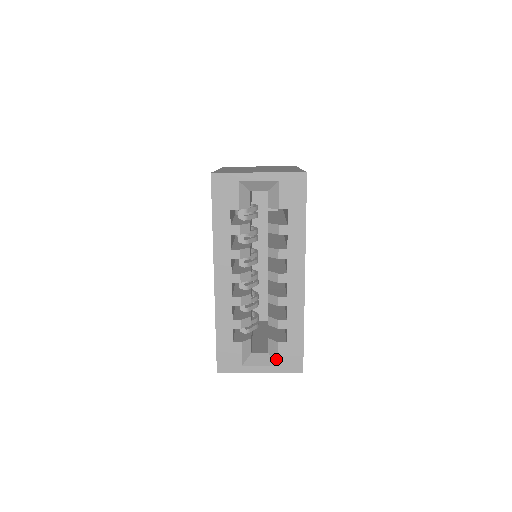
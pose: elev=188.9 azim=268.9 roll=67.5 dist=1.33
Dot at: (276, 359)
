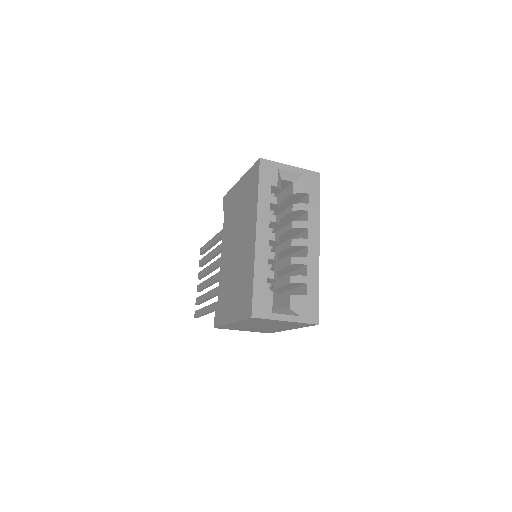
Dot at: (298, 310)
